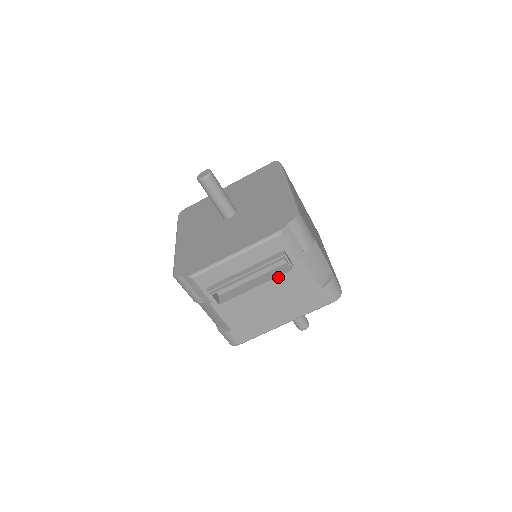
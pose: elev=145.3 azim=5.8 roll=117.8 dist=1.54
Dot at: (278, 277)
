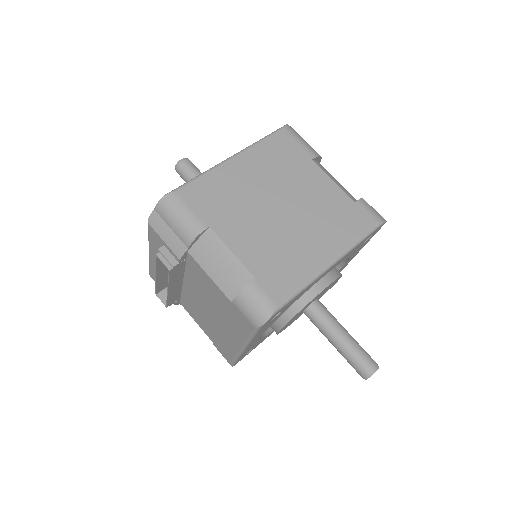
Dot at: (194, 280)
